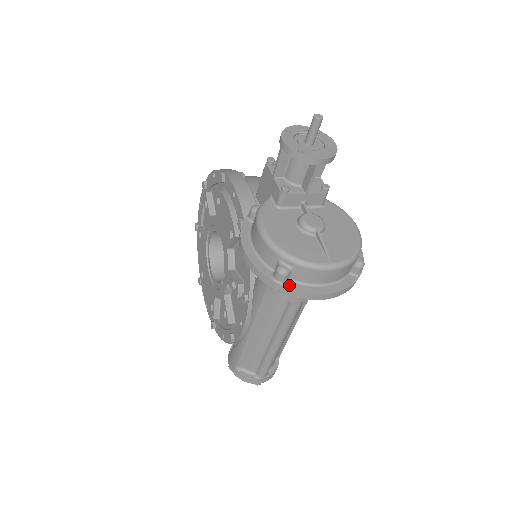
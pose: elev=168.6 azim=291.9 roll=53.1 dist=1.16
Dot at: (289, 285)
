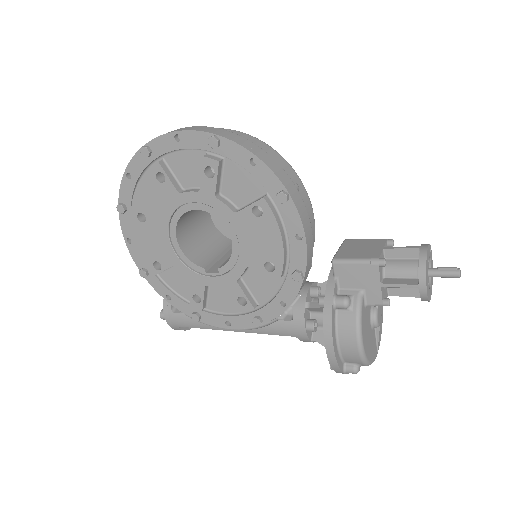
Dot at: occluded
